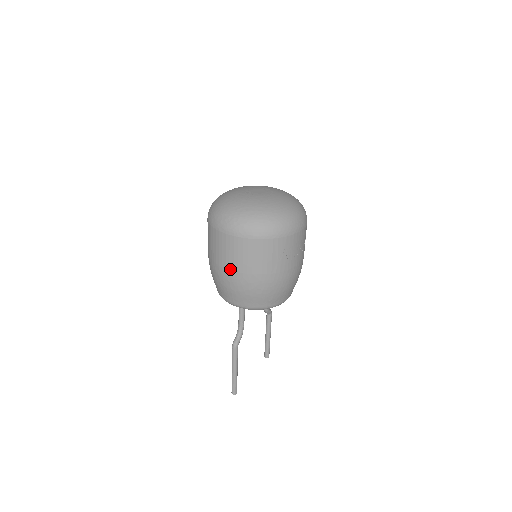
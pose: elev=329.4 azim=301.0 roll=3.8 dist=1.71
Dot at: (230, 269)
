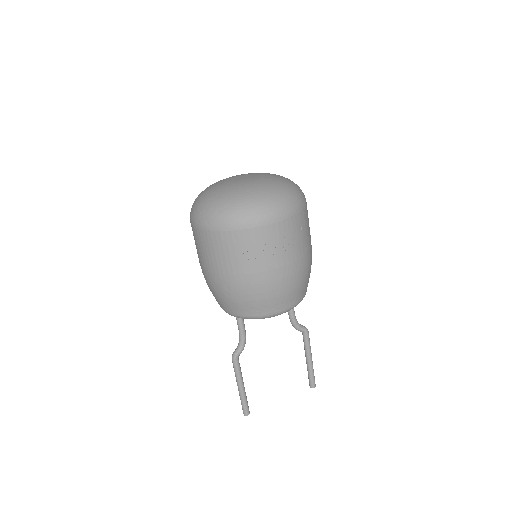
Dot at: (201, 265)
